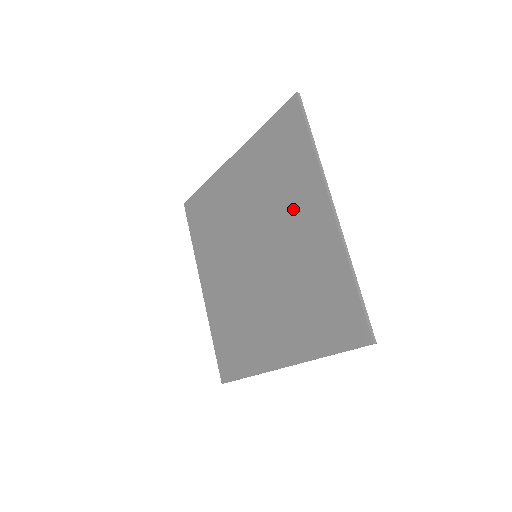
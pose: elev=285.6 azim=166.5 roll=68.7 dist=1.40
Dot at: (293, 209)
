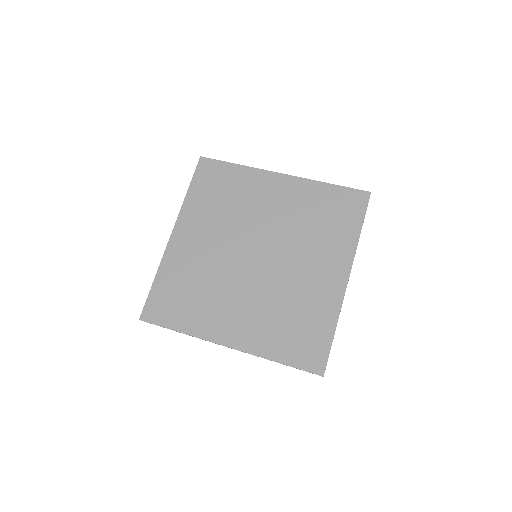
Dot at: (317, 255)
